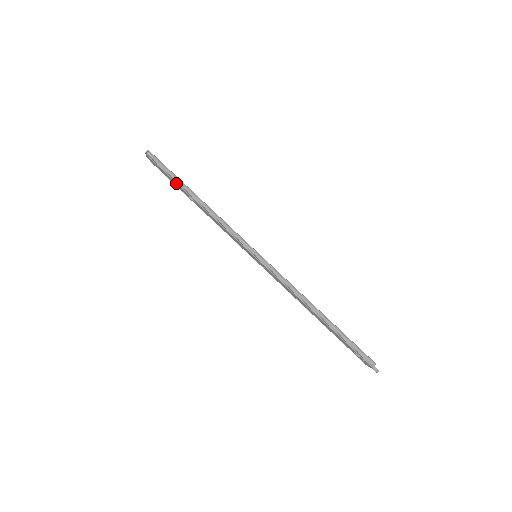
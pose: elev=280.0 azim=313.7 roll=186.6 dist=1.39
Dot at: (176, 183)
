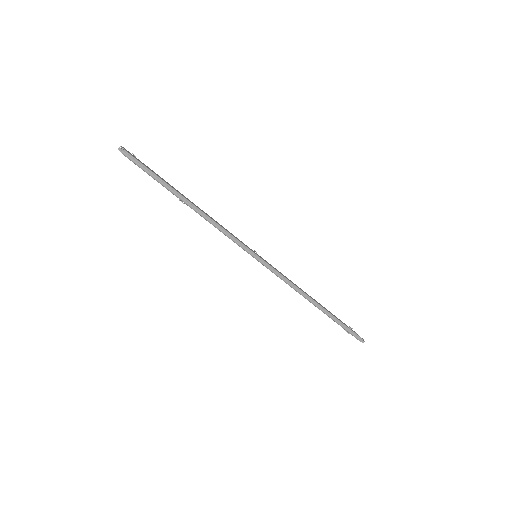
Dot at: (162, 185)
